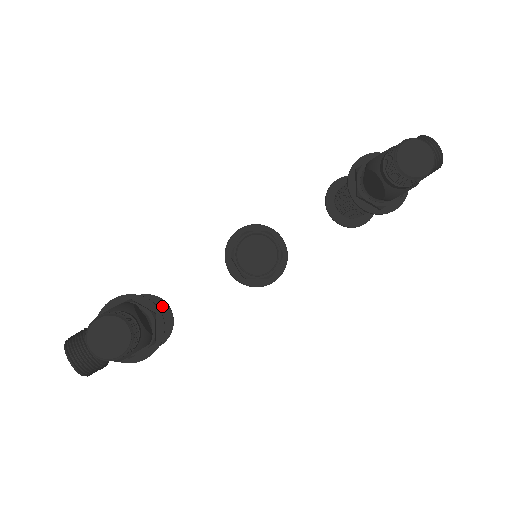
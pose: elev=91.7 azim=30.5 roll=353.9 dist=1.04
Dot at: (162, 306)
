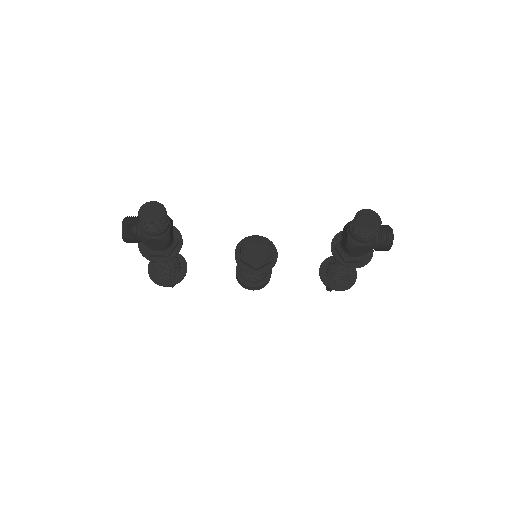
Dot at: (183, 265)
